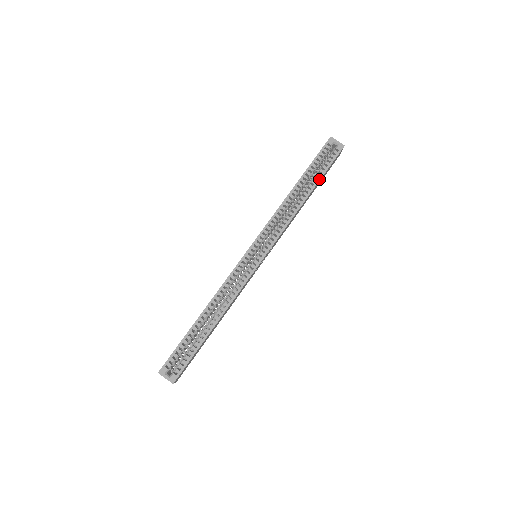
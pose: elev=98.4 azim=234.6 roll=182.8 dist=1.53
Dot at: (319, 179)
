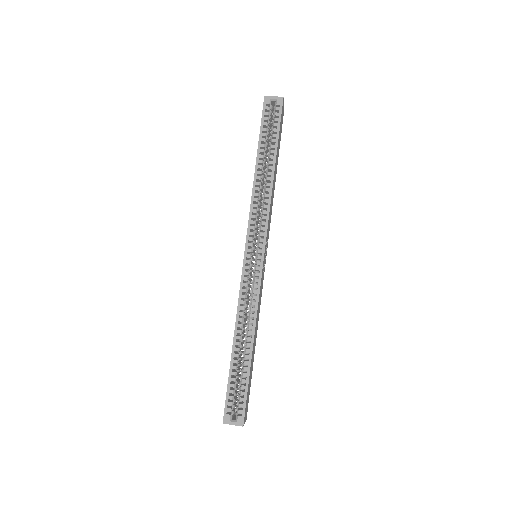
Dot at: (276, 145)
